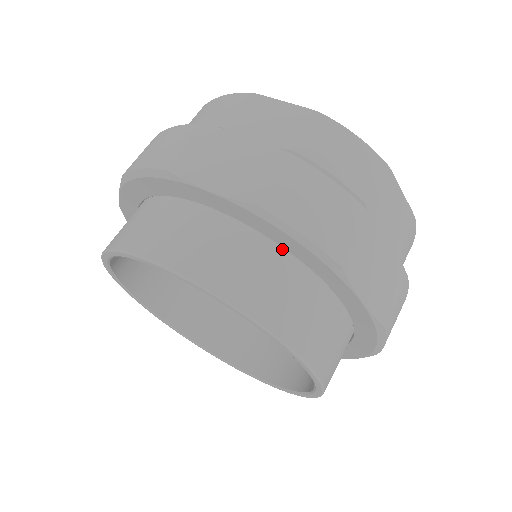
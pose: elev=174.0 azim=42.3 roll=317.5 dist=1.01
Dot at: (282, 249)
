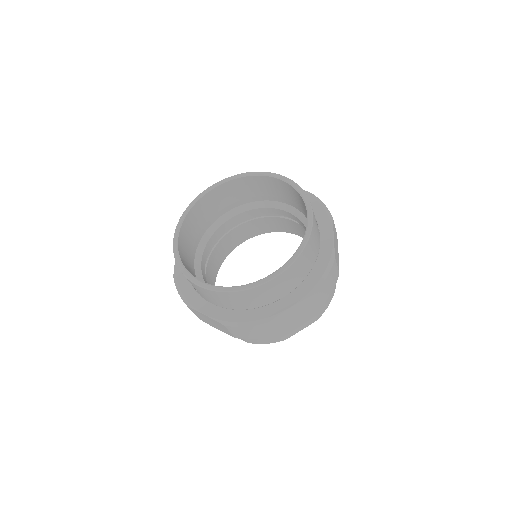
Dot at: occluded
